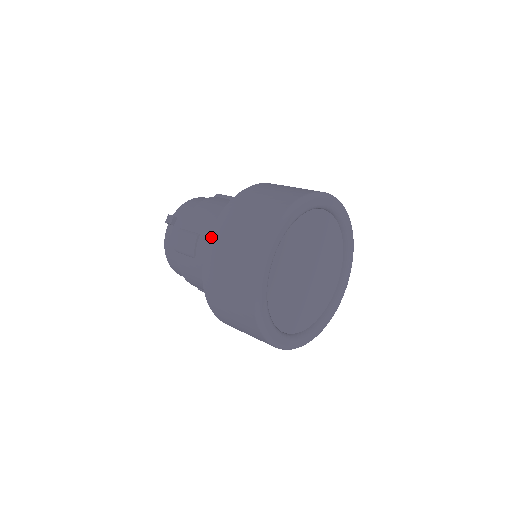
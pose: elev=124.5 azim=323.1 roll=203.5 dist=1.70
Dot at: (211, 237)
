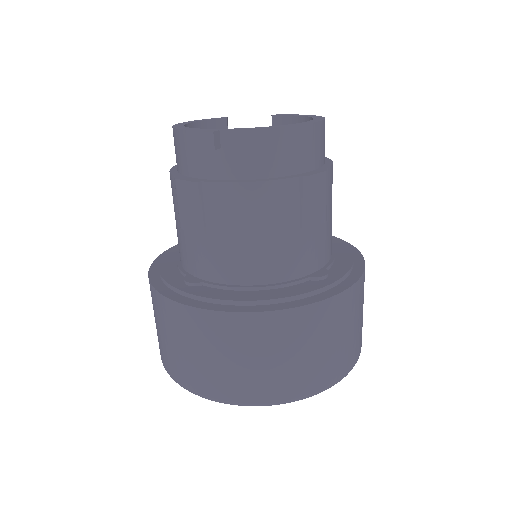
Dot at: (186, 310)
